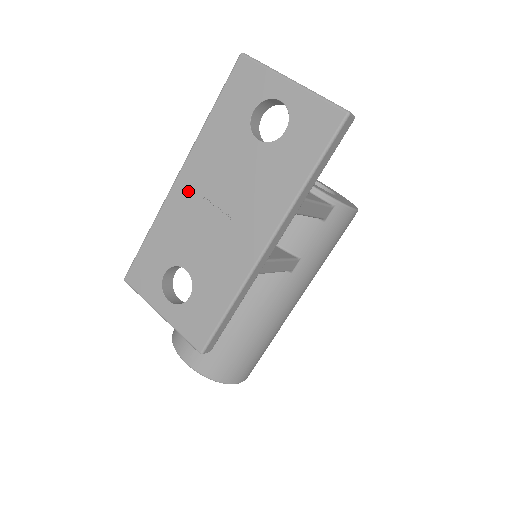
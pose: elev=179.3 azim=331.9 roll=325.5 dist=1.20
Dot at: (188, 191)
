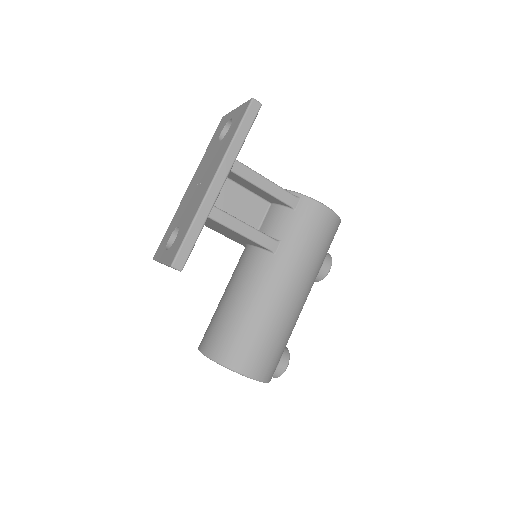
Dot at: (190, 189)
